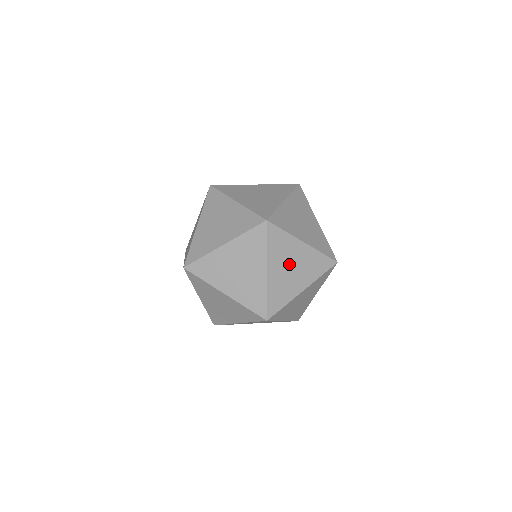
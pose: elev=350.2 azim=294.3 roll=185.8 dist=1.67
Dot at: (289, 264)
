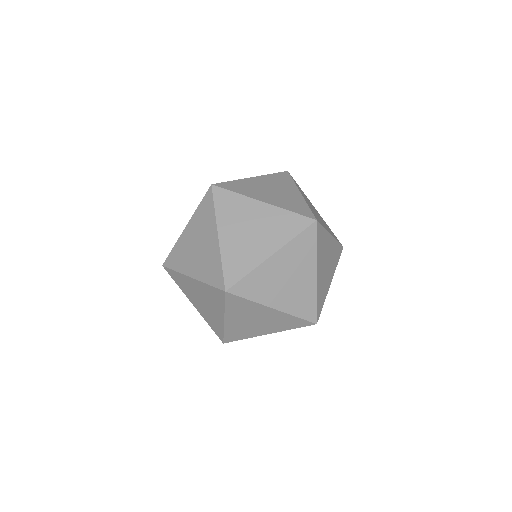
Dot at: (252, 319)
